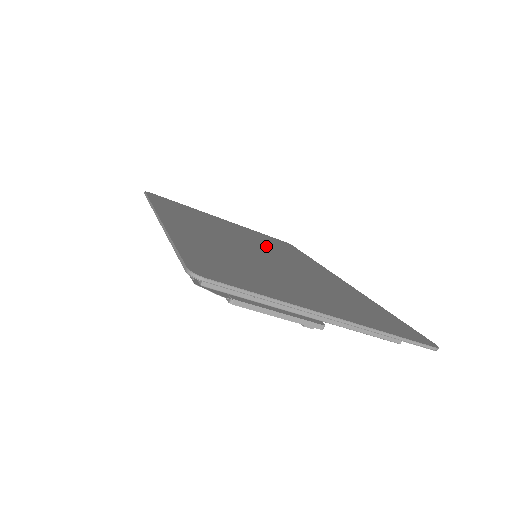
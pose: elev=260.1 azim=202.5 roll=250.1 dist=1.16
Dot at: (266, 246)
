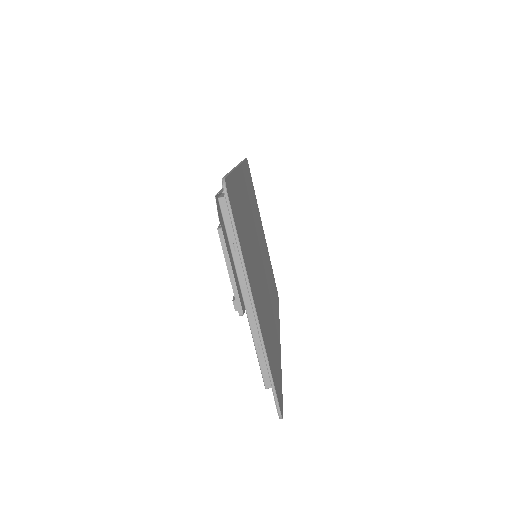
Dot at: occluded
